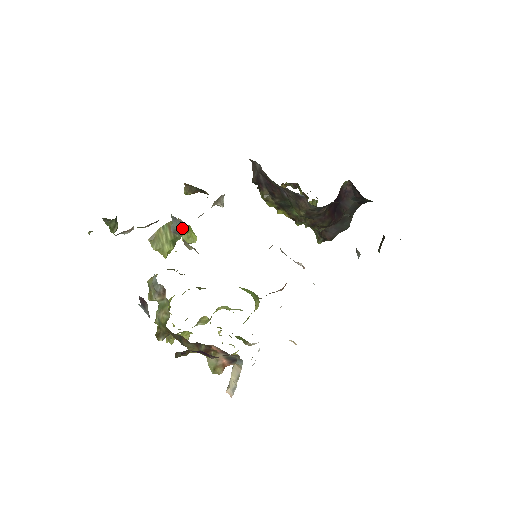
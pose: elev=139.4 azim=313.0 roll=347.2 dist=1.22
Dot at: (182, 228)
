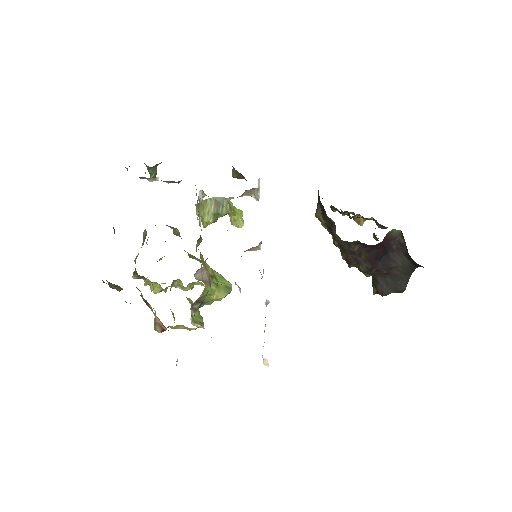
Dot at: (228, 208)
